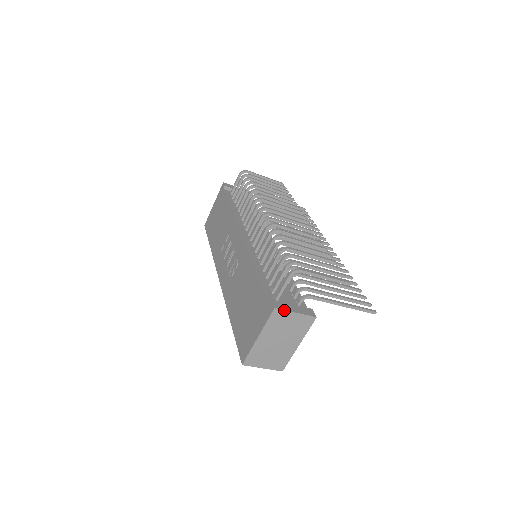
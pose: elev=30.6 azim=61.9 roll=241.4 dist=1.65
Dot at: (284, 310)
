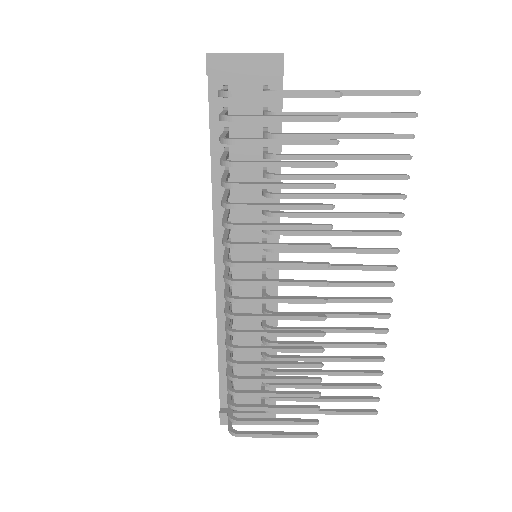
Dot at: (232, 424)
